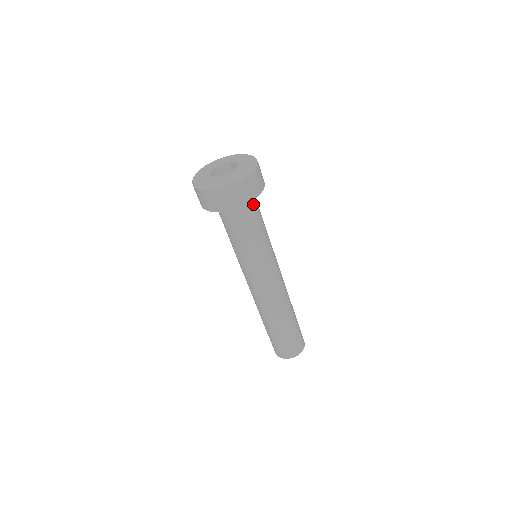
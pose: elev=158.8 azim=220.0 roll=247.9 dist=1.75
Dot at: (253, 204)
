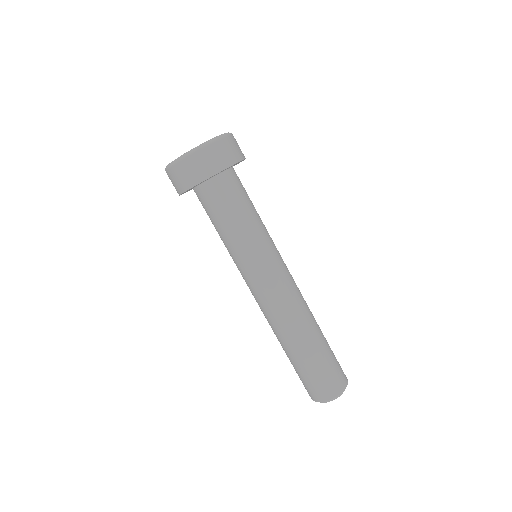
Dot at: (233, 183)
